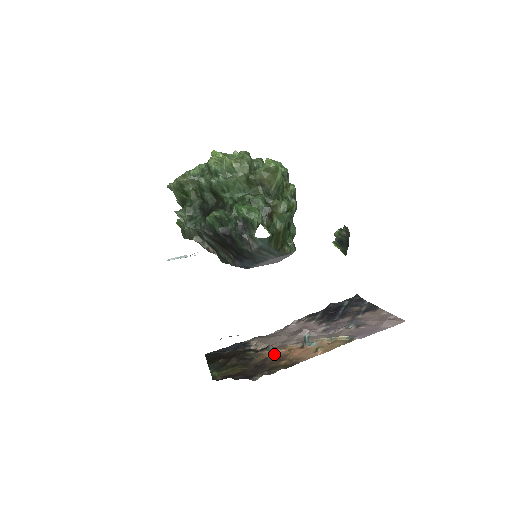
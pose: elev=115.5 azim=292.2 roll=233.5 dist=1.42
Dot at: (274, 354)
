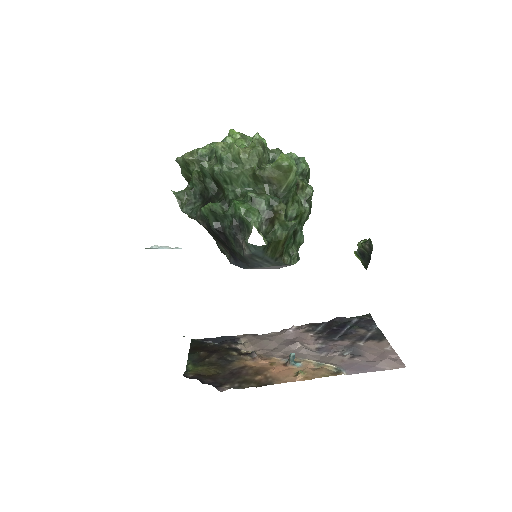
Dot at: (255, 363)
